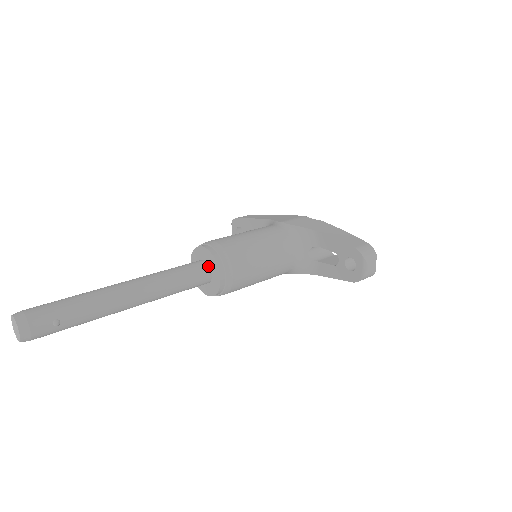
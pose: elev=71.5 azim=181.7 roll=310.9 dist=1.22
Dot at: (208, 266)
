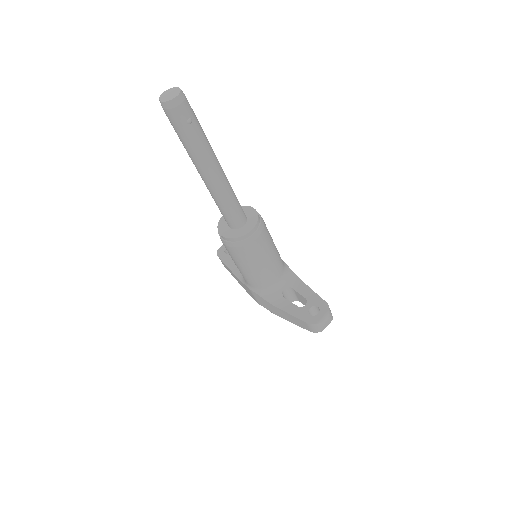
Dot at: (247, 219)
